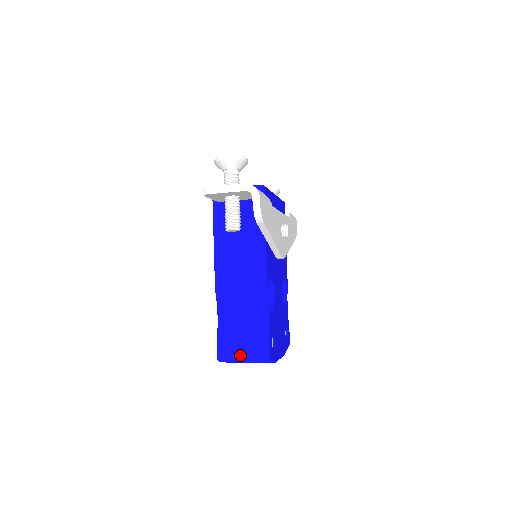
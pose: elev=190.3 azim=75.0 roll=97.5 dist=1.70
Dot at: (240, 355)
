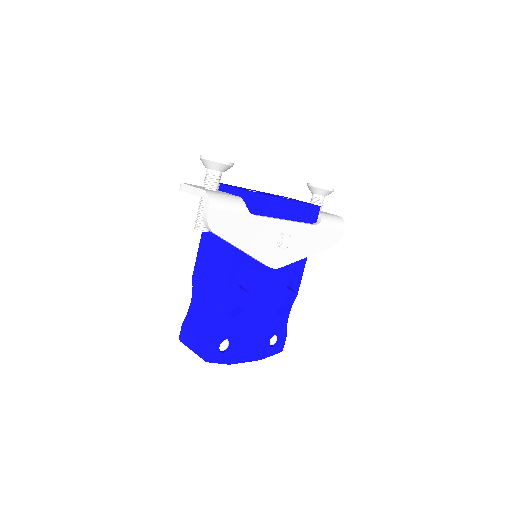
Dot at: (191, 344)
